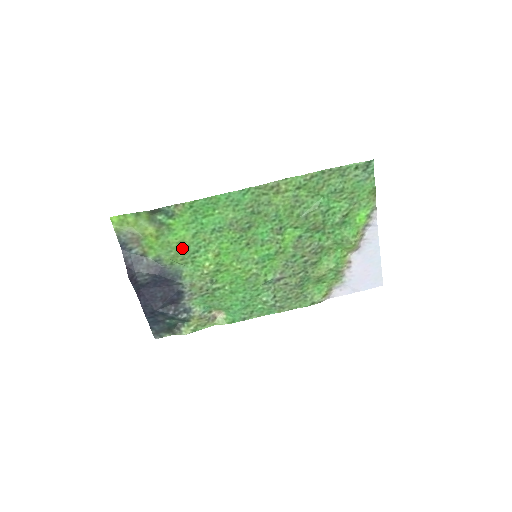
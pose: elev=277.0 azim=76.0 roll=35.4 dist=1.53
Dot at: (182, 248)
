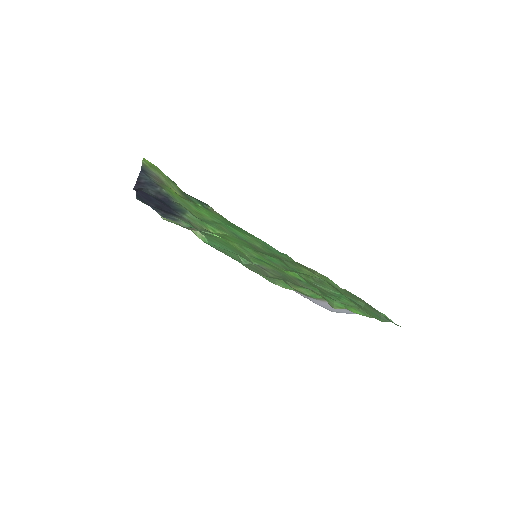
Dot at: (197, 215)
